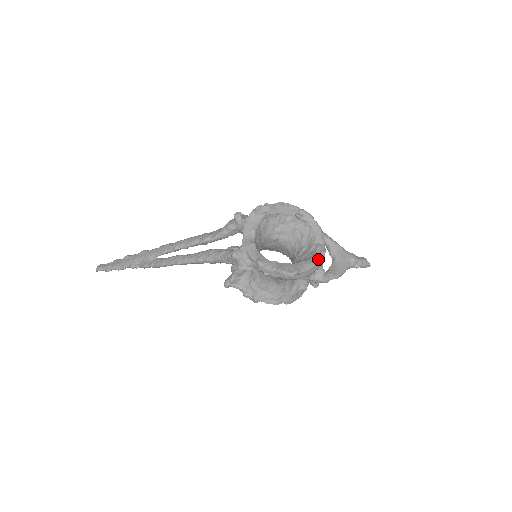
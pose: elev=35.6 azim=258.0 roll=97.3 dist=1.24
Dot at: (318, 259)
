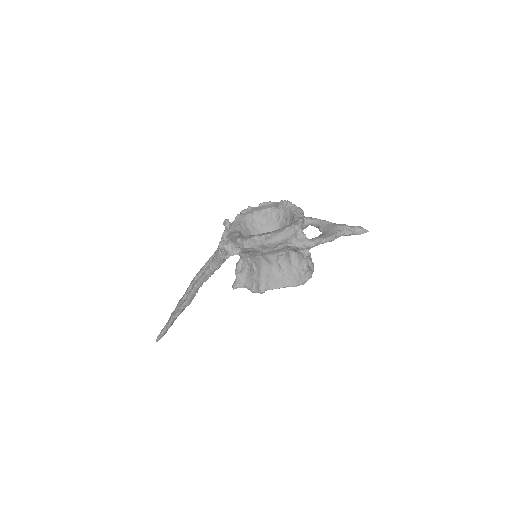
Dot at: (294, 224)
